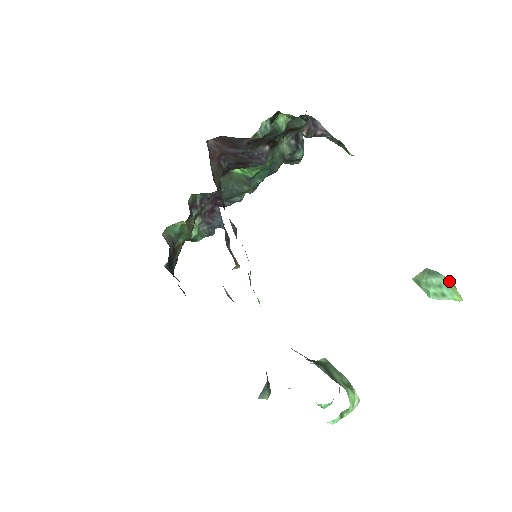
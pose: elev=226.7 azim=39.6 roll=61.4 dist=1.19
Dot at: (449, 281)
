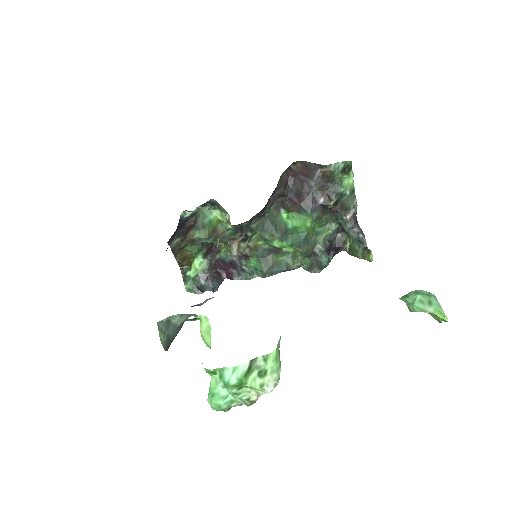
Dot at: occluded
